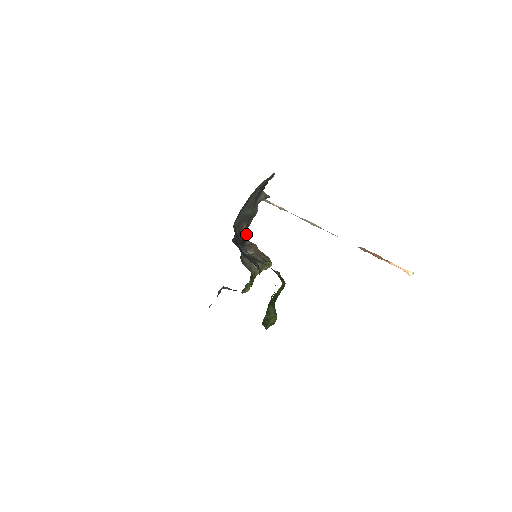
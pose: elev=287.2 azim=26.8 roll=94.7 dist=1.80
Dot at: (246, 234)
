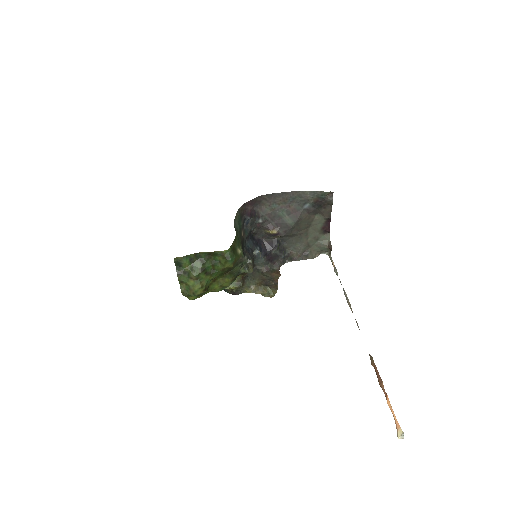
Dot at: (283, 262)
